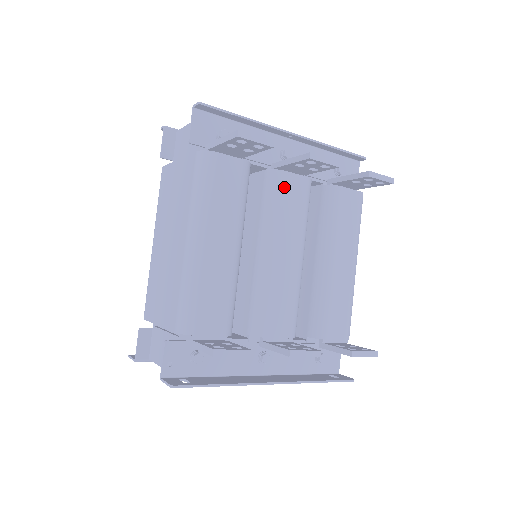
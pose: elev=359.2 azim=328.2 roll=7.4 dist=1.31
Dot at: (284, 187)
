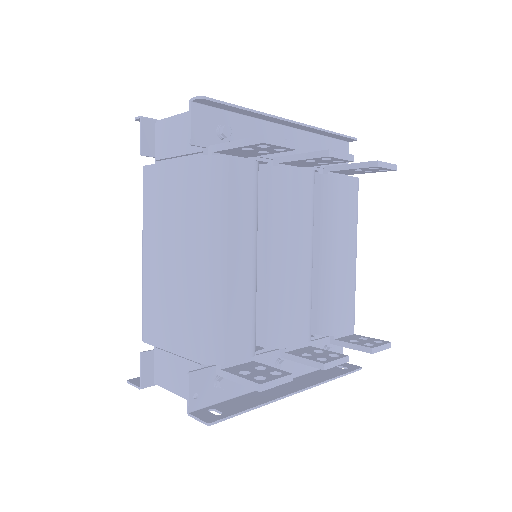
Dot at: (292, 185)
